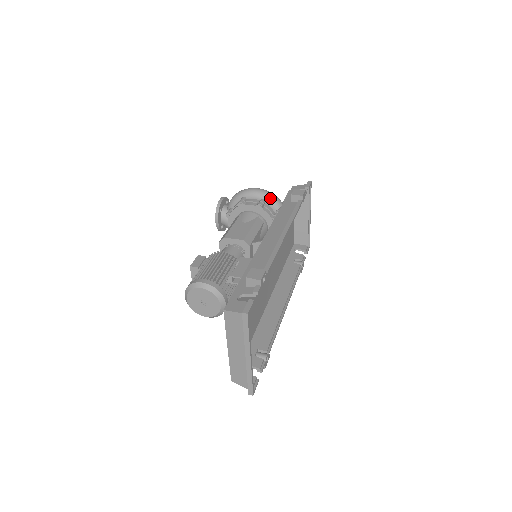
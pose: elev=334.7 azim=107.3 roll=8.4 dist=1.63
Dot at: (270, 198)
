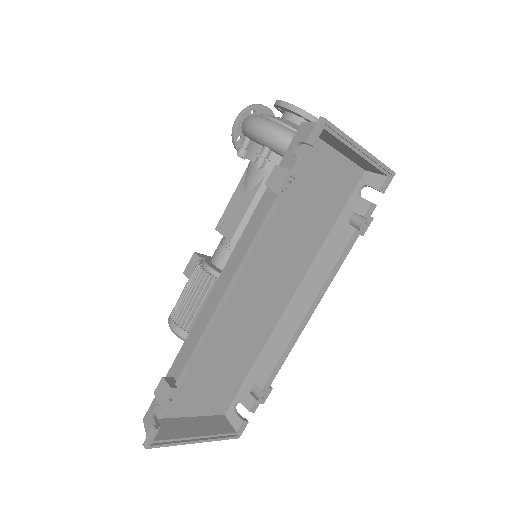
Dot at: (273, 146)
